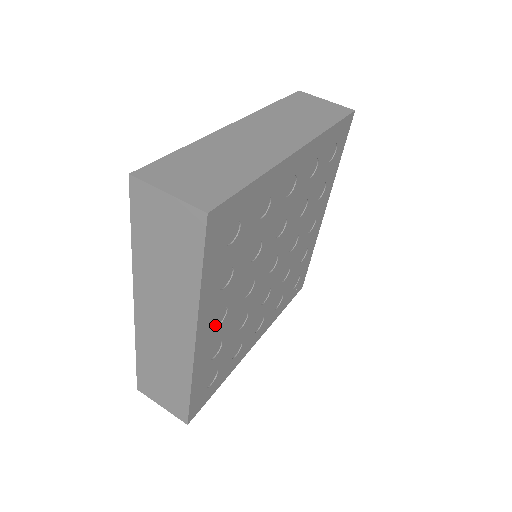
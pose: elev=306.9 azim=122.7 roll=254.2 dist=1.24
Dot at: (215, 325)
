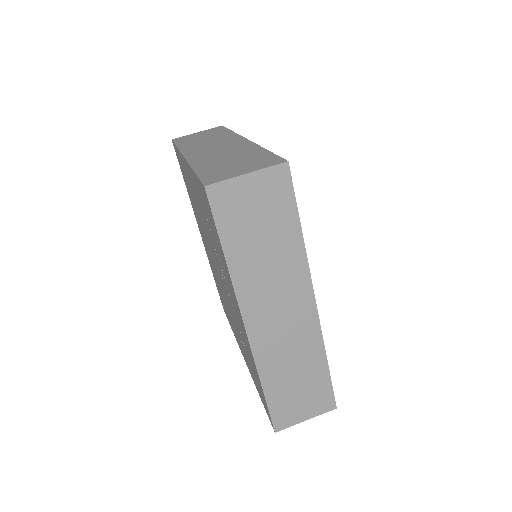
Dot at: occluded
